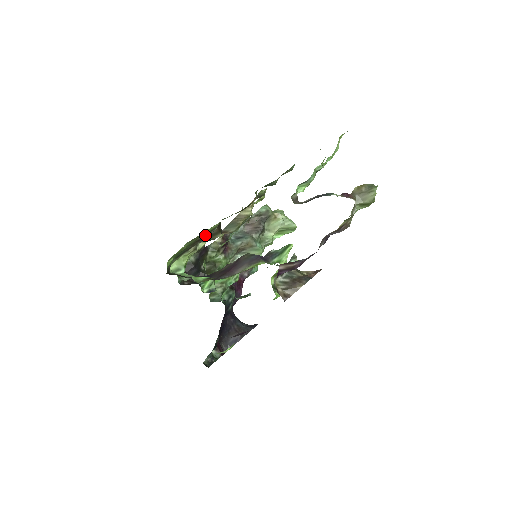
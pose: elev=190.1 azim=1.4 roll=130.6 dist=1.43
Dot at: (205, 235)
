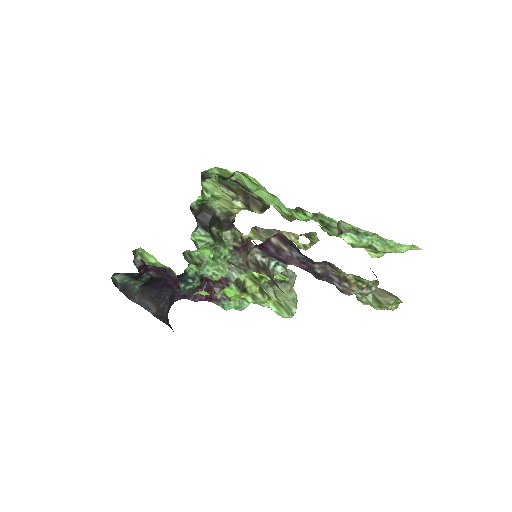
Dot at: (252, 194)
